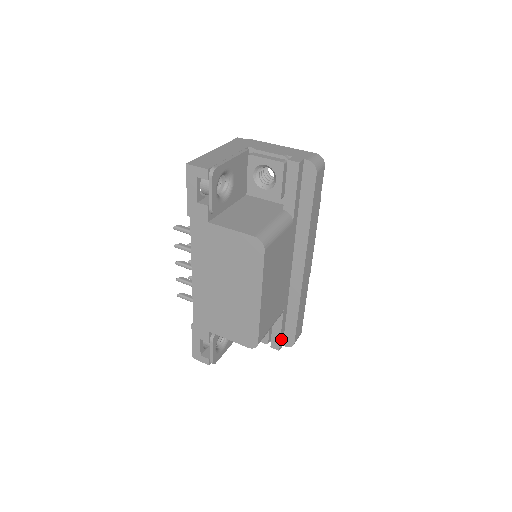
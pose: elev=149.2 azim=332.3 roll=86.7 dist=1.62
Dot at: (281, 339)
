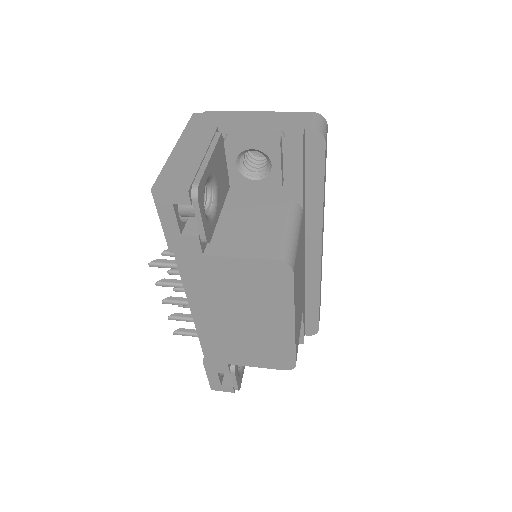
Dot at: (303, 332)
